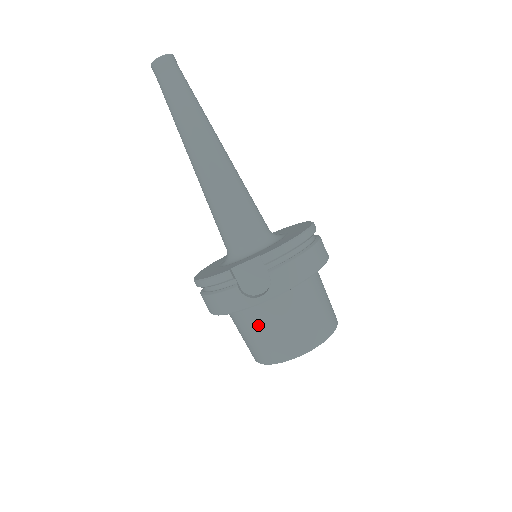
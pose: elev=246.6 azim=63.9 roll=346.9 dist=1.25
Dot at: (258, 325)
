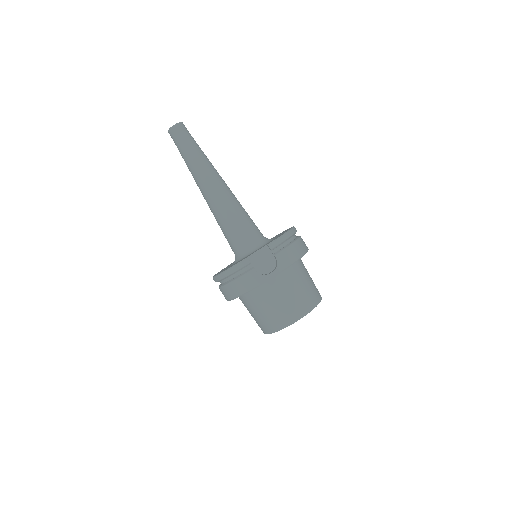
Dot at: (269, 299)
